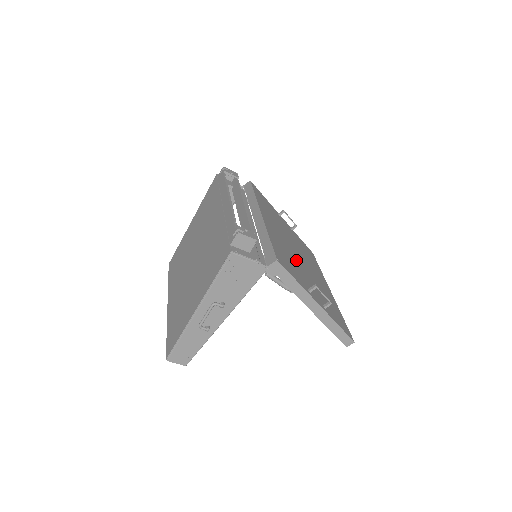
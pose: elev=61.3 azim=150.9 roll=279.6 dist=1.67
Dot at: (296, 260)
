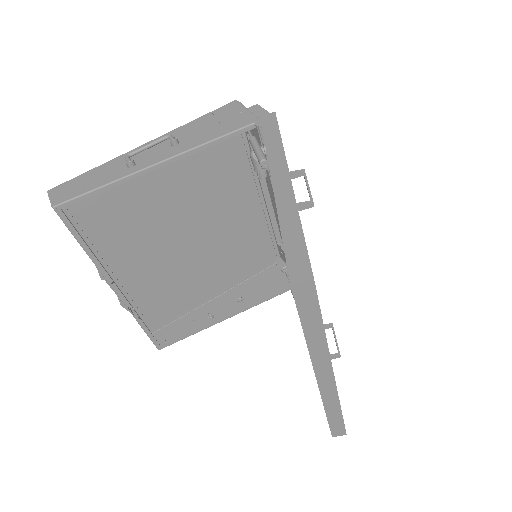
Dot at: occluded
